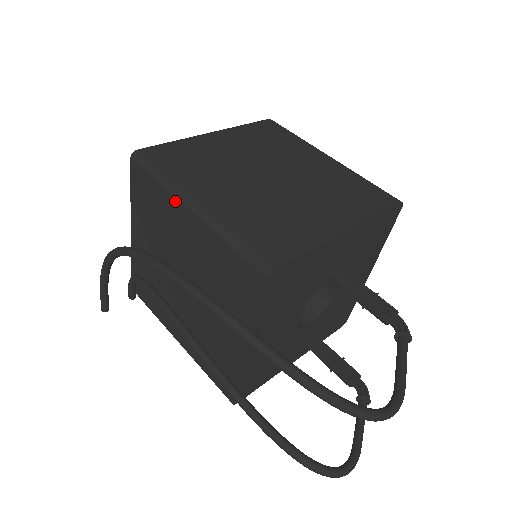
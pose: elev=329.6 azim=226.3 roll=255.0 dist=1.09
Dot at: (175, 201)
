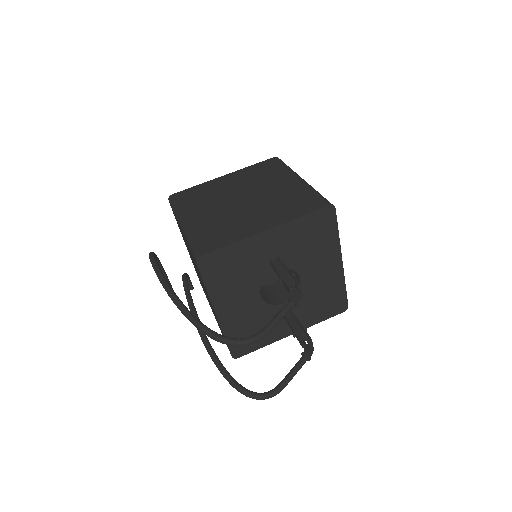
Dot at: (178, 223)
